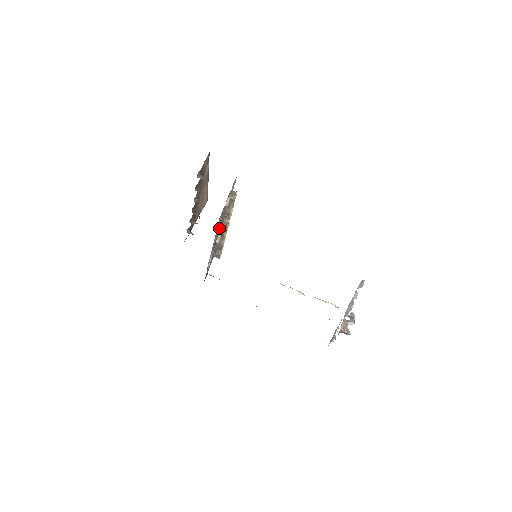
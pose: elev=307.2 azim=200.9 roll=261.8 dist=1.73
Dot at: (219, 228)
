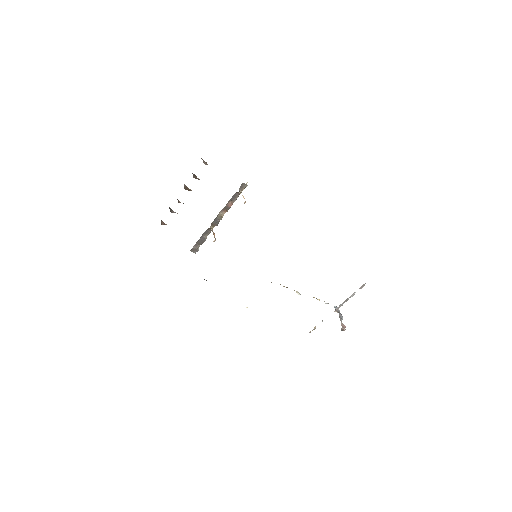
Dot at: occluded
